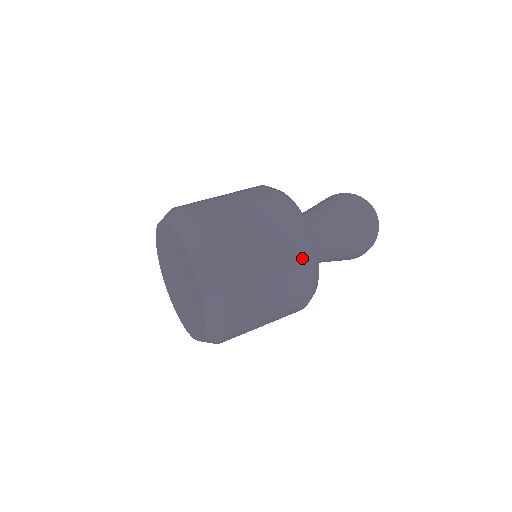
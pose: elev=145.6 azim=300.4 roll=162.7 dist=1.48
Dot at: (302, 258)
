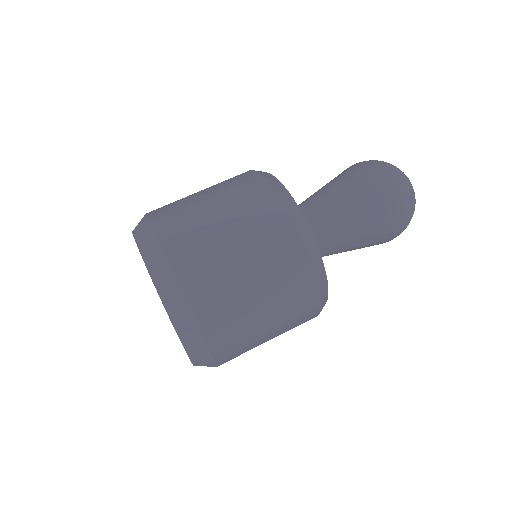
Dot at: (292, 250)
